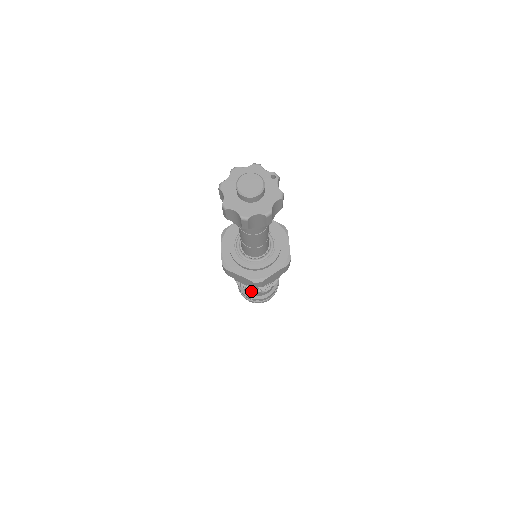
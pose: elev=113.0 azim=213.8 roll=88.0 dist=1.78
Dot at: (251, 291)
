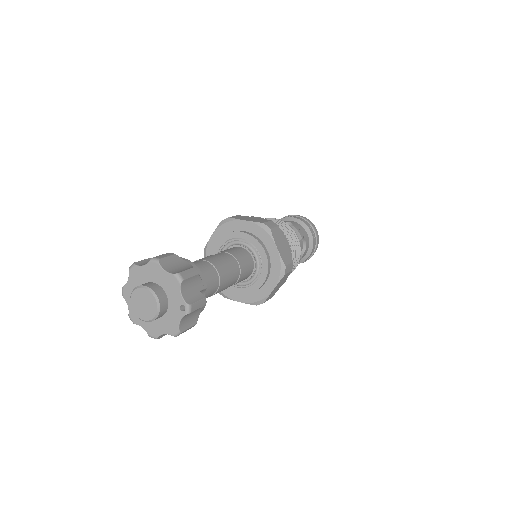
Dot at: occluded
